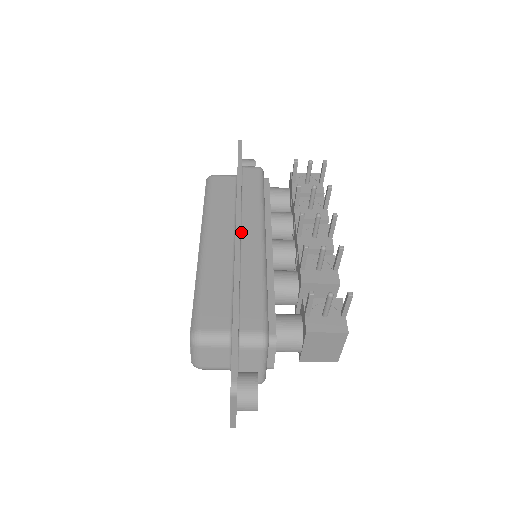
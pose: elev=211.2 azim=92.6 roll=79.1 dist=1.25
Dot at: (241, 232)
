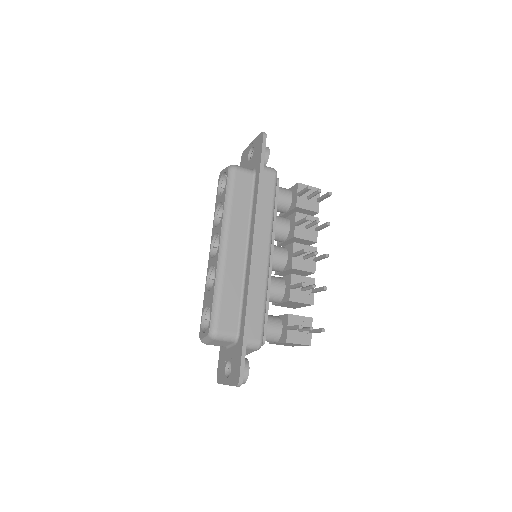
Dot at: (255, 246)
